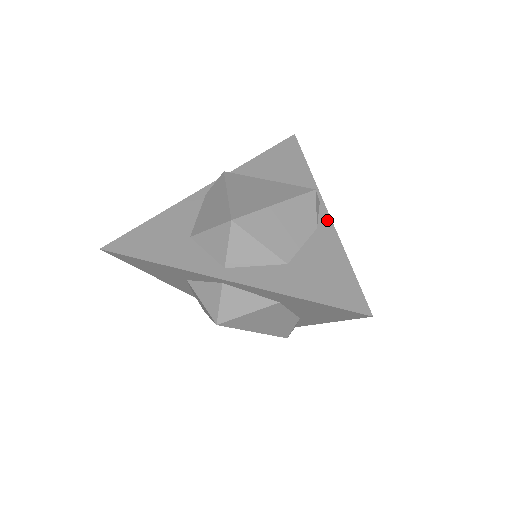
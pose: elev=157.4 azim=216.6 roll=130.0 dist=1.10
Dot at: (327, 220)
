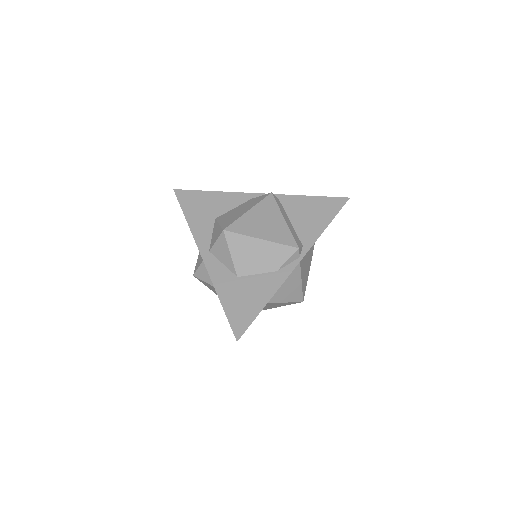
Dot at: (288, 271)
